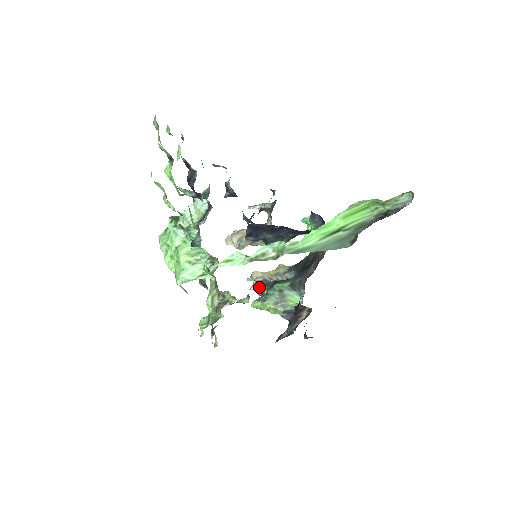
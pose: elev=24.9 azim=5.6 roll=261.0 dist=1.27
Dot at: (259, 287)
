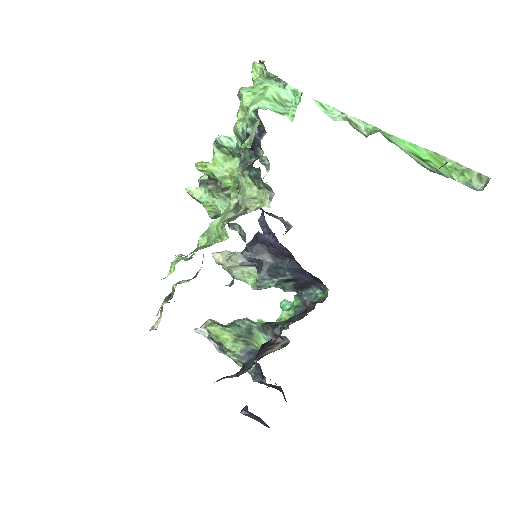
Dot at: occluded
